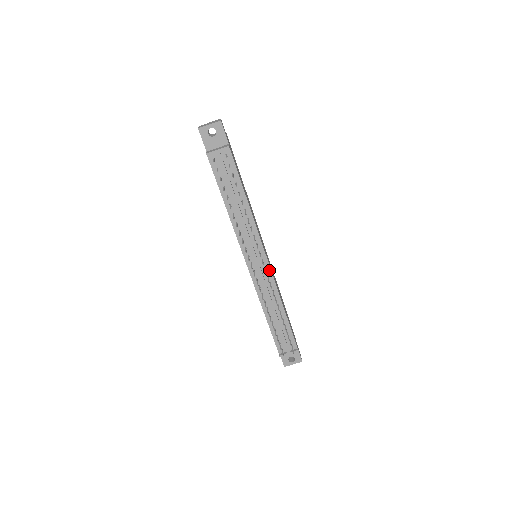
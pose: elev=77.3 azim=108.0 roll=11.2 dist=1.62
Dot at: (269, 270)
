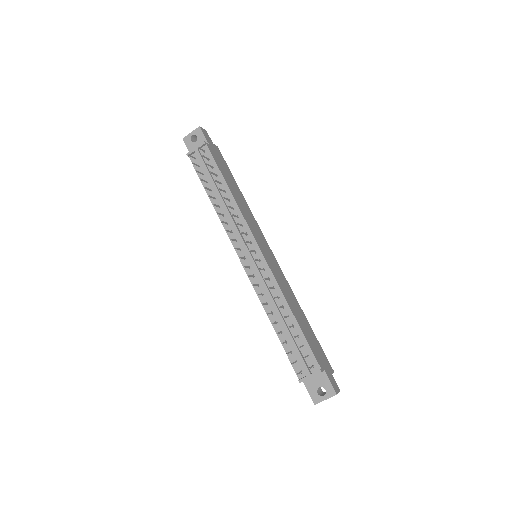
Dot at: (265, 263)
